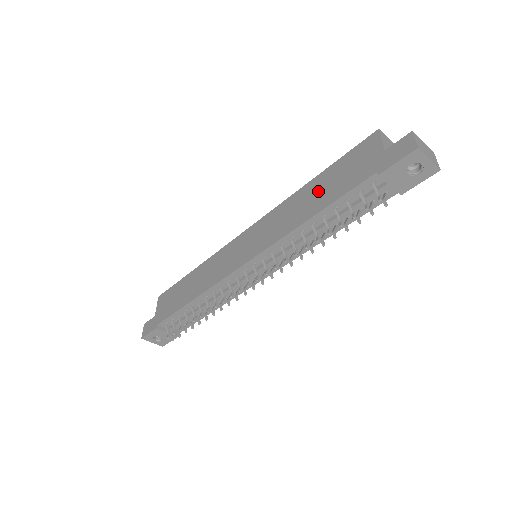
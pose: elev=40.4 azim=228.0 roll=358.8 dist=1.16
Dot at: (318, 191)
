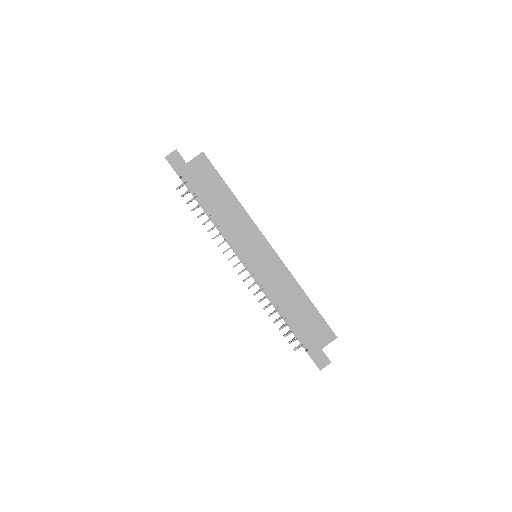
Dot at: (299, 309)
